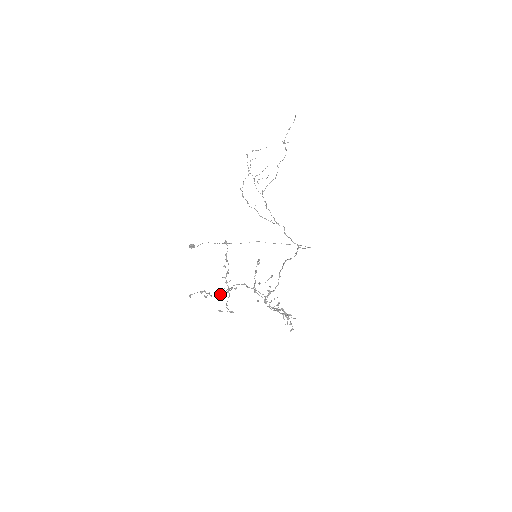
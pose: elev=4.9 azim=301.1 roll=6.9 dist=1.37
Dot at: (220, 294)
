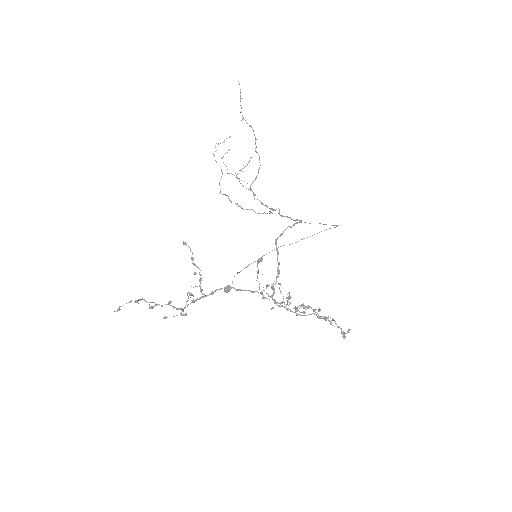
Dot at: occluded
